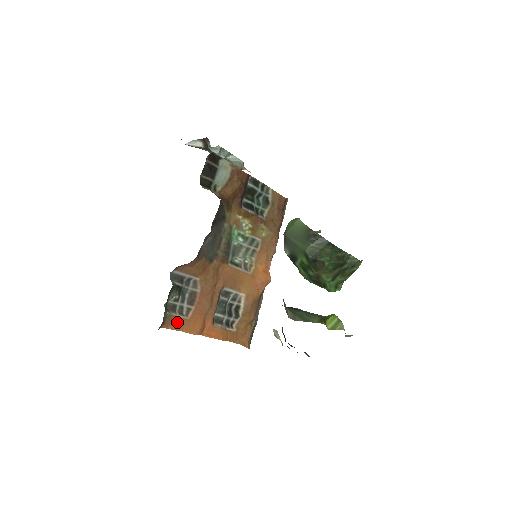
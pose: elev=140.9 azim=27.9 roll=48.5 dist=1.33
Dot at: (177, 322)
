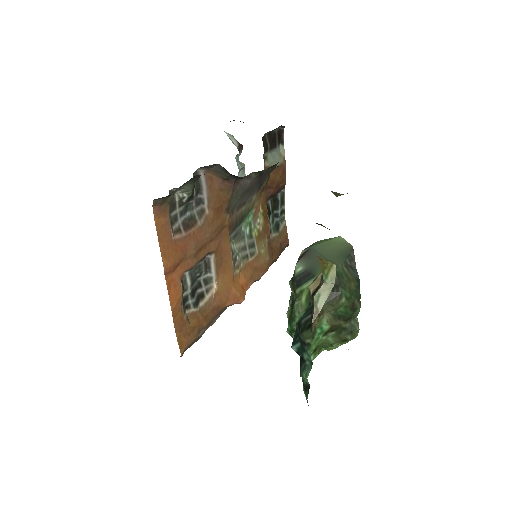
Dot at: (165, 225)
